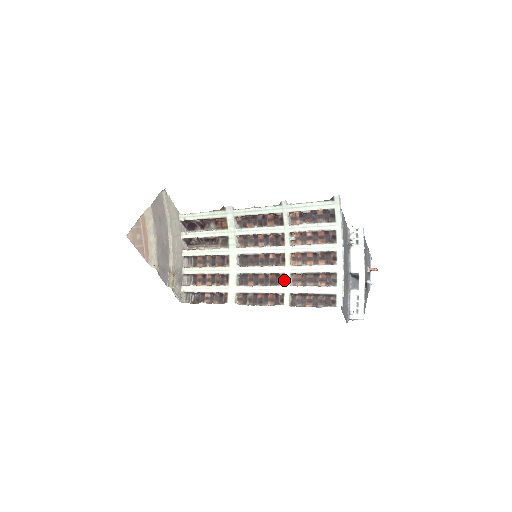
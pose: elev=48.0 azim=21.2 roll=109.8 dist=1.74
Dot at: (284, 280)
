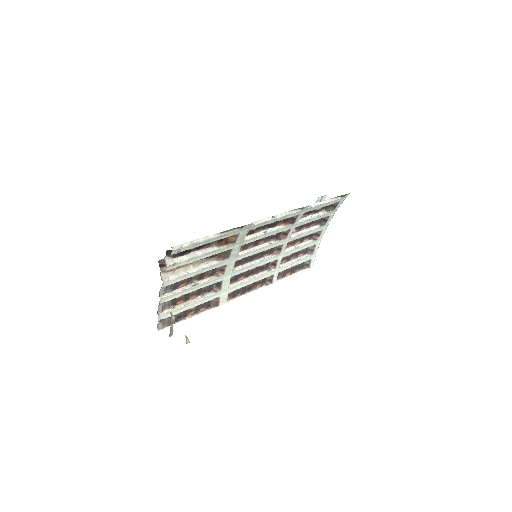
Dot at: (276, 265)
